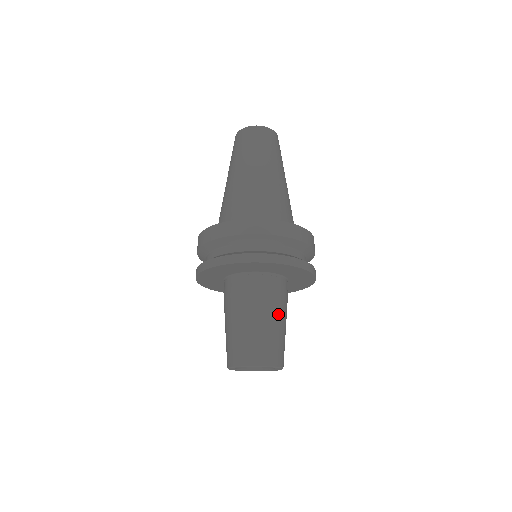
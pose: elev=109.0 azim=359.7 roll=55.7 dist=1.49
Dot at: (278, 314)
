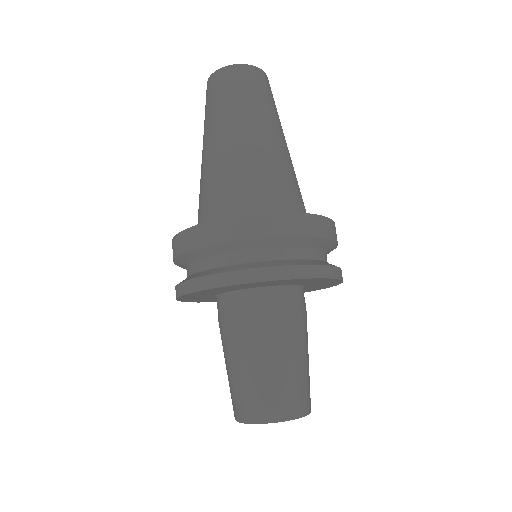
Dot at: (281, 344)
